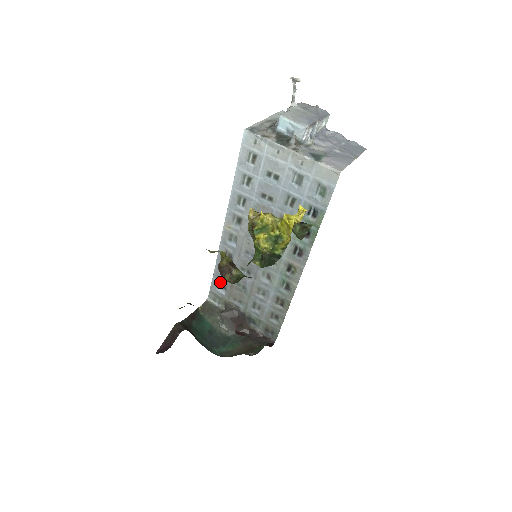
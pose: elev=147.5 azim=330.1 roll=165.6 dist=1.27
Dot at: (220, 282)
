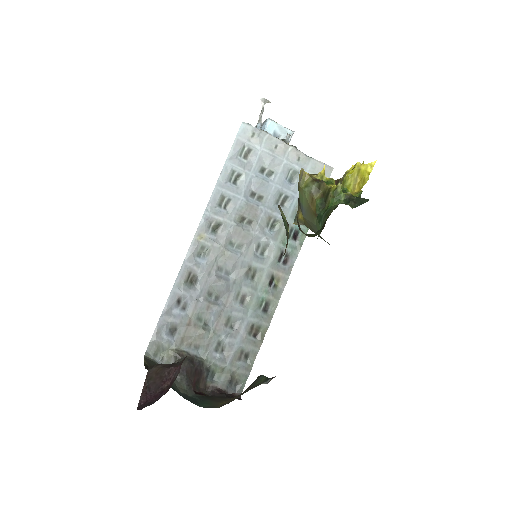
Dot at: (171, 322)
